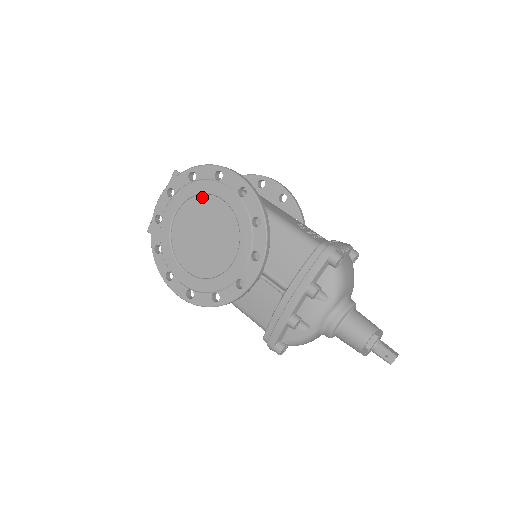
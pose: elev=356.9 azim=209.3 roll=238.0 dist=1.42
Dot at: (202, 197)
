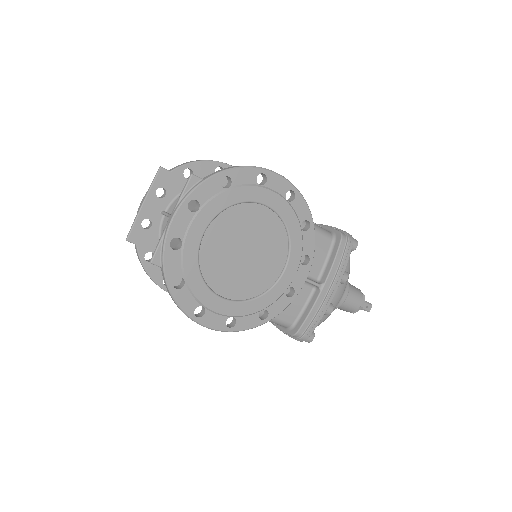
Dot at: (241, 207)
